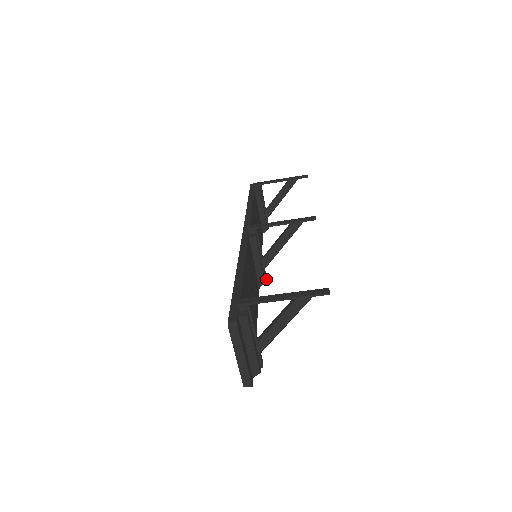
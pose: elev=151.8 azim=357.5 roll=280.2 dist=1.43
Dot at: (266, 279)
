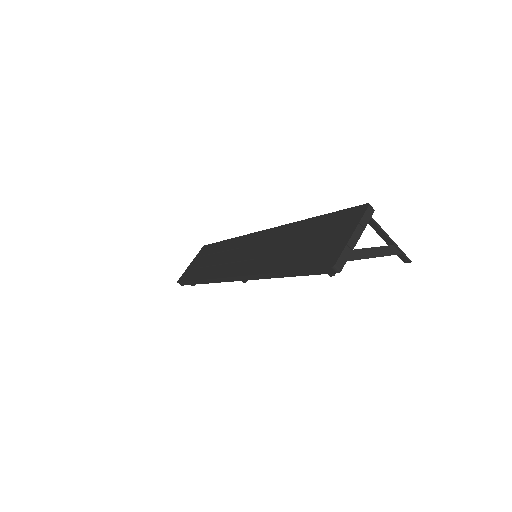
Dot at: occluded
